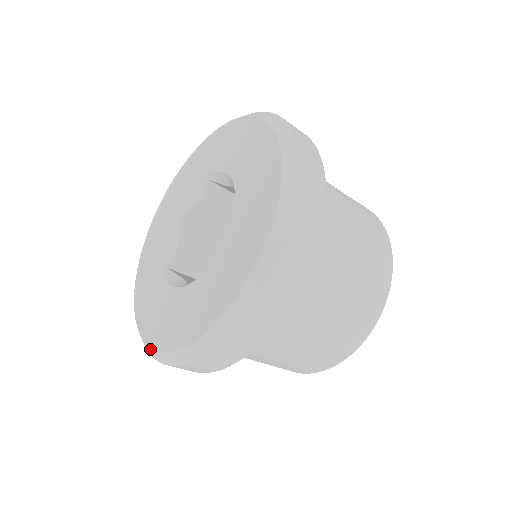
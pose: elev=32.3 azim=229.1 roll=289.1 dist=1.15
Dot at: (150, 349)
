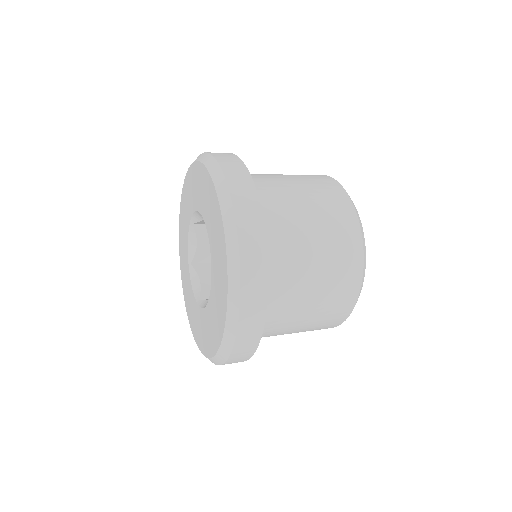
Dot at: (212, 360)
